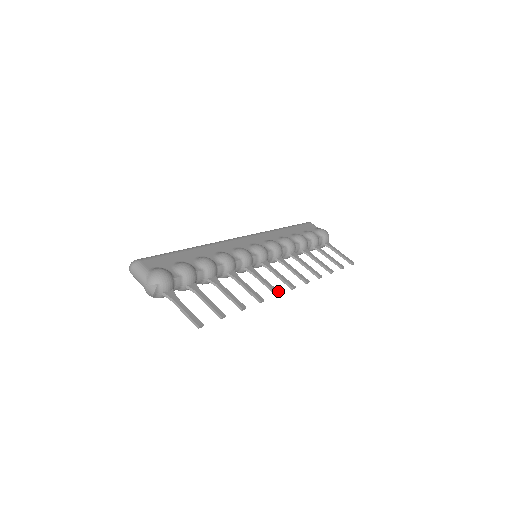
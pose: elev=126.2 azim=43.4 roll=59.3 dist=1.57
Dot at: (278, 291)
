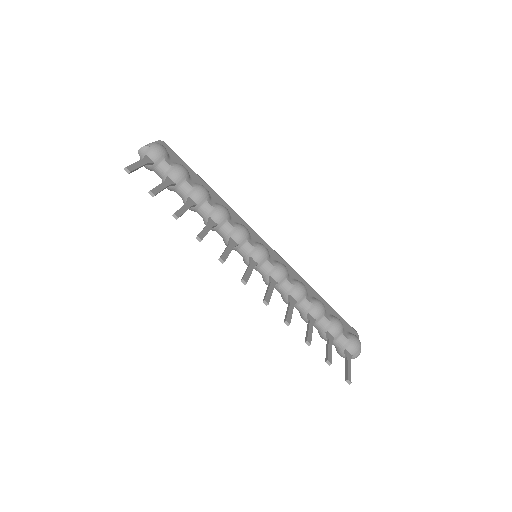
Dot at: (225, 259)
